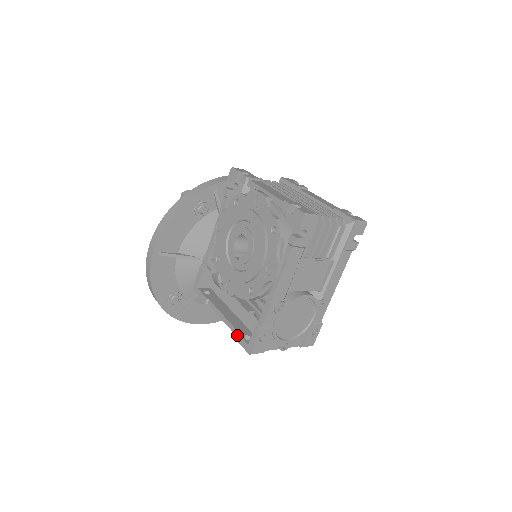
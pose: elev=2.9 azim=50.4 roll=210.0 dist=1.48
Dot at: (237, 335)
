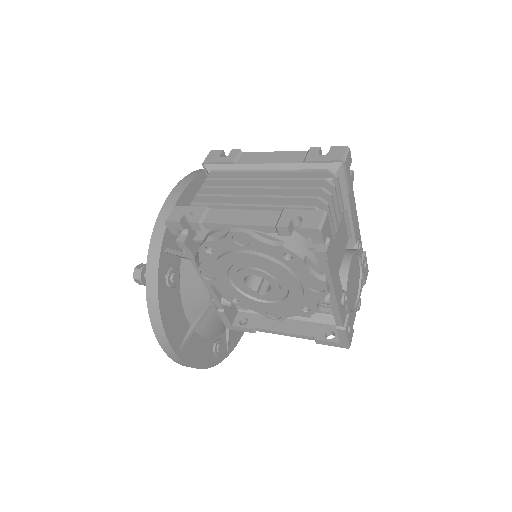
Dot at: (319, 342)
